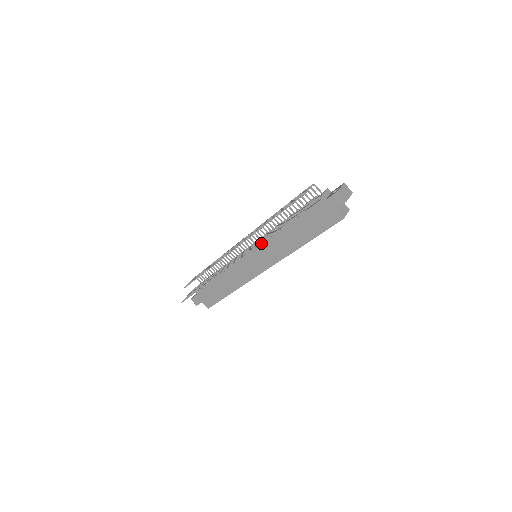
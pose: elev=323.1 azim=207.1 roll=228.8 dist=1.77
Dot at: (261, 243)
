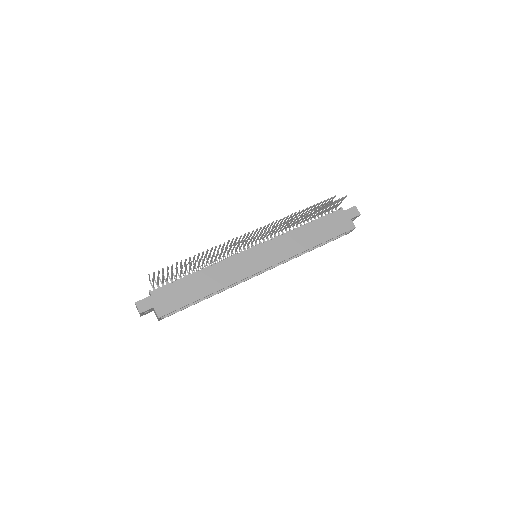
Dot at: (297, 218)
